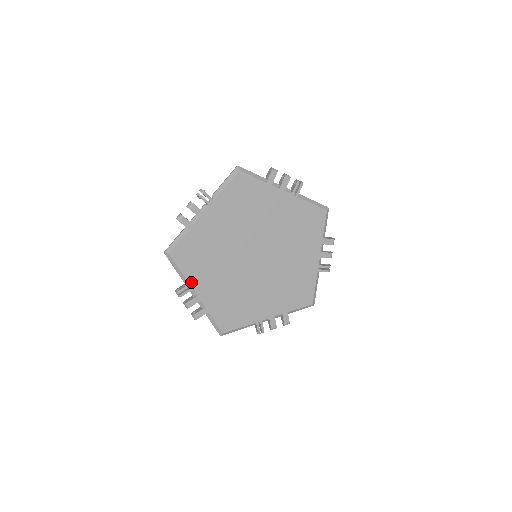
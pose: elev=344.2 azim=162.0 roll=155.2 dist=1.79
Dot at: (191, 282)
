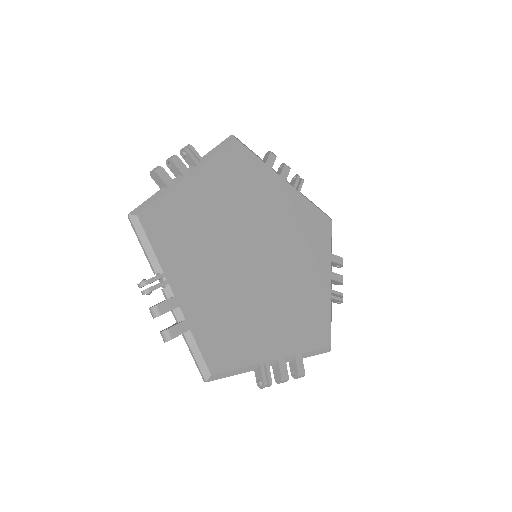
Dot at: (166, 270)
